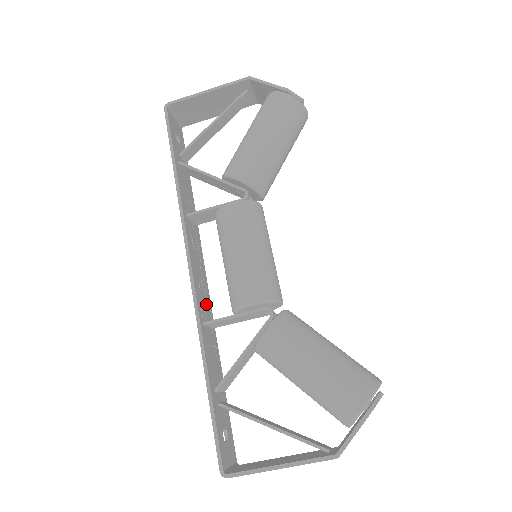
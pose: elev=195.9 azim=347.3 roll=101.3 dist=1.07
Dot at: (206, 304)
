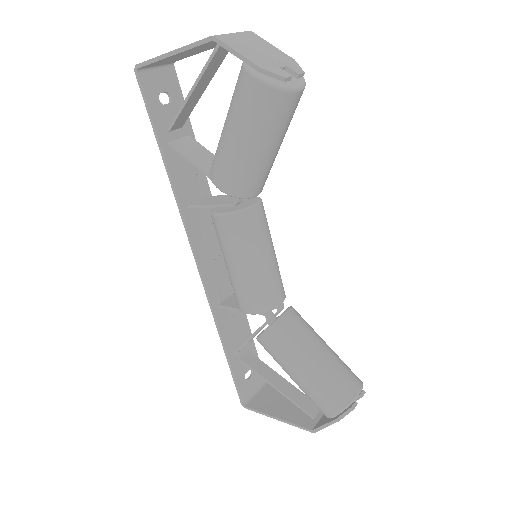
Dot at: (225, 278)
